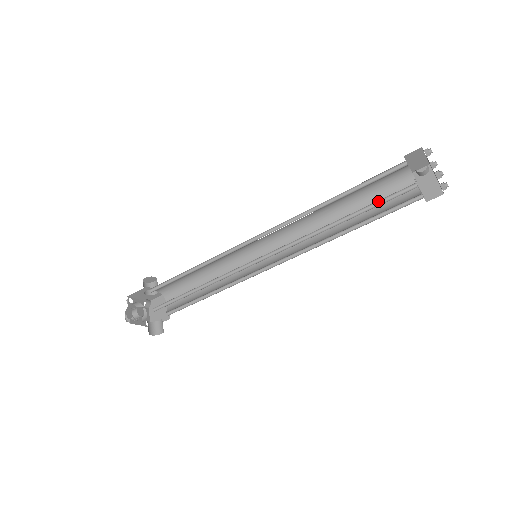
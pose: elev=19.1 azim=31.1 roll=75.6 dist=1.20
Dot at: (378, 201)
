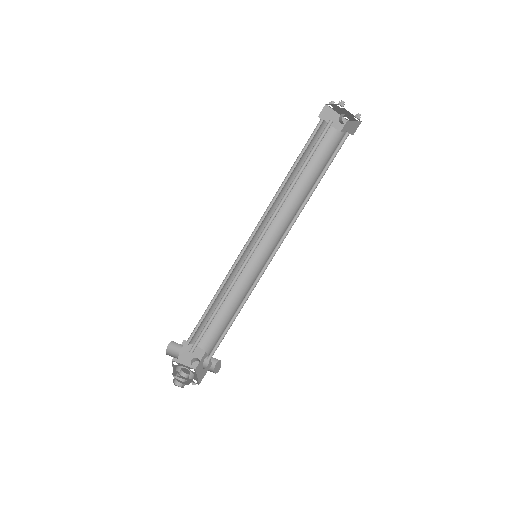
Dot at: (329, 159)
